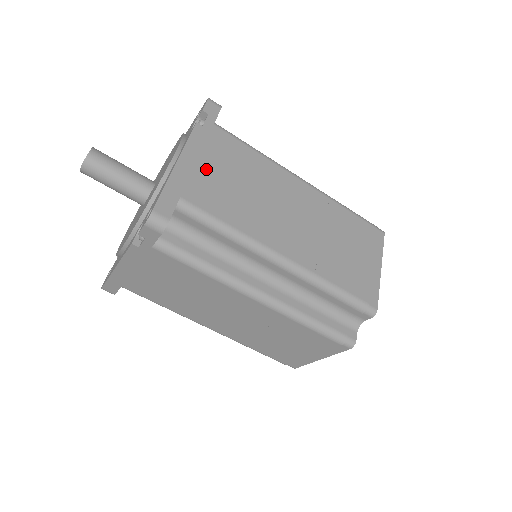
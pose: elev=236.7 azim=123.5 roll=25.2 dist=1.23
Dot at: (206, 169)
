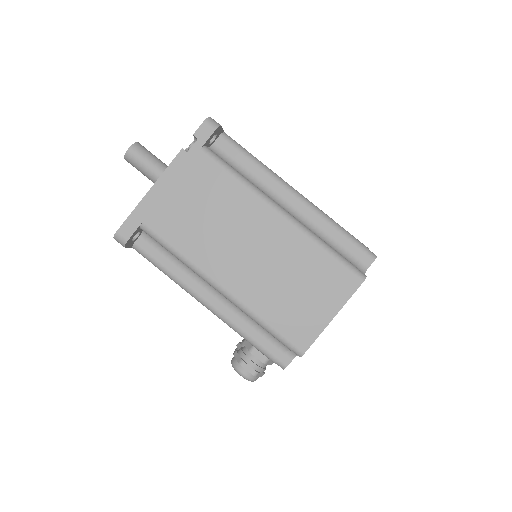
Dot at: occluded
